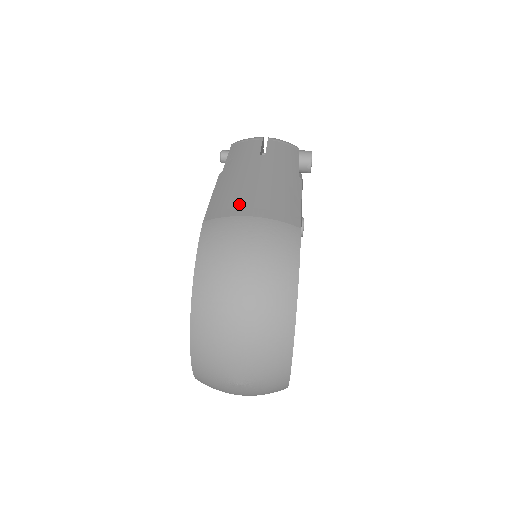
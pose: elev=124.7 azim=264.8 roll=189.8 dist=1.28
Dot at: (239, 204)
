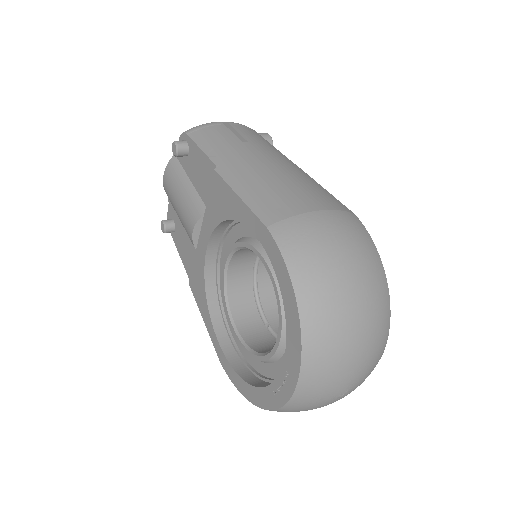
Dot at: (290, 200)
